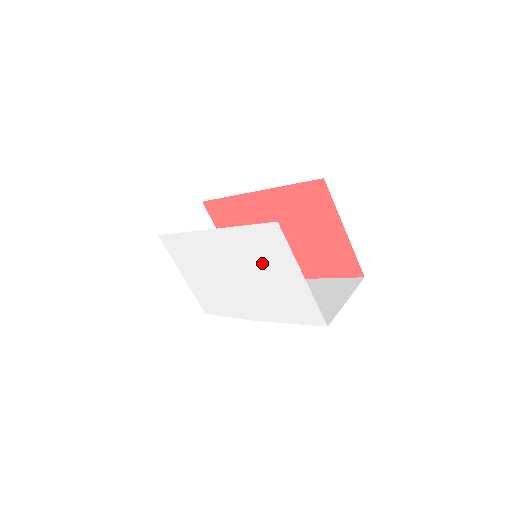
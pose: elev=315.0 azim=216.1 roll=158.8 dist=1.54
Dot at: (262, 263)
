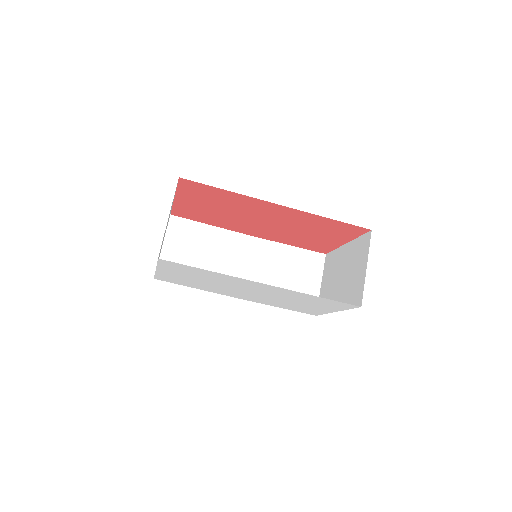
Dot at: (302, 301)
